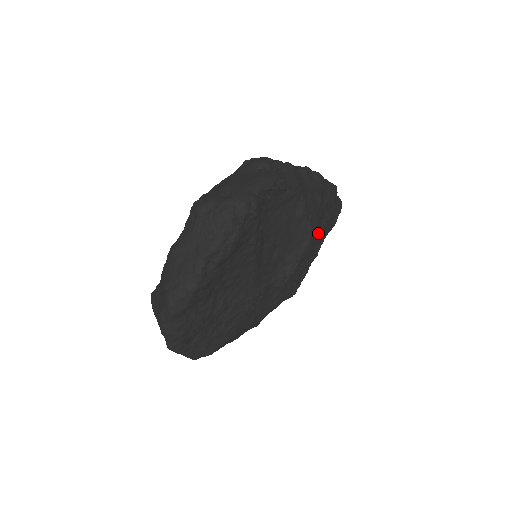
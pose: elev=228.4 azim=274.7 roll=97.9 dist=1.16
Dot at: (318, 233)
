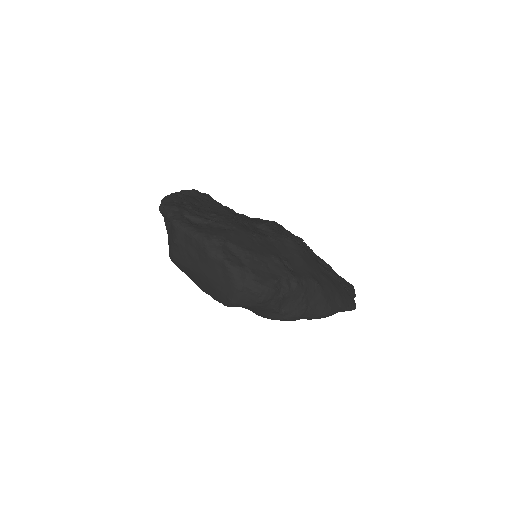
Dot at: occluded
